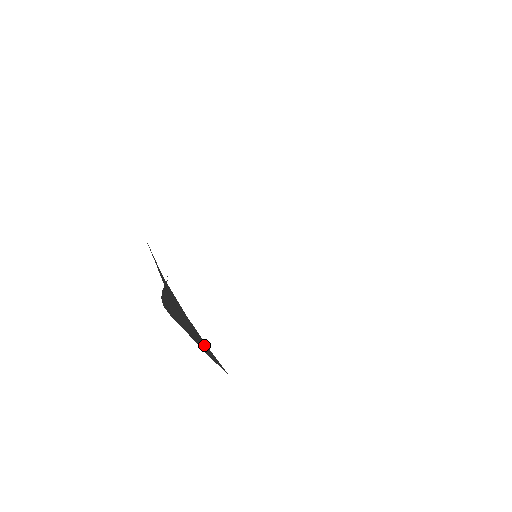
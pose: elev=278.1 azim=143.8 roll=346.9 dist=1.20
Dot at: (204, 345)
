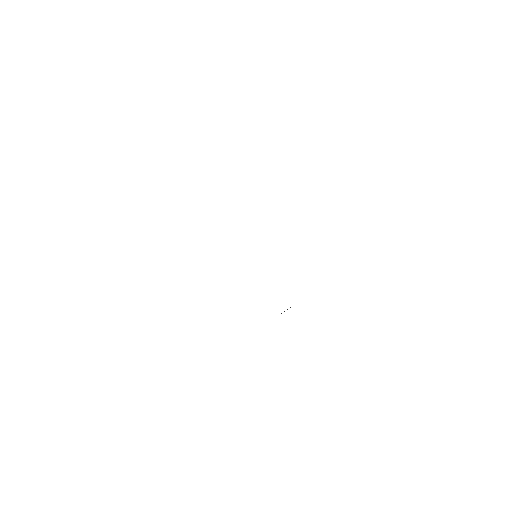
Dot at: occluded
